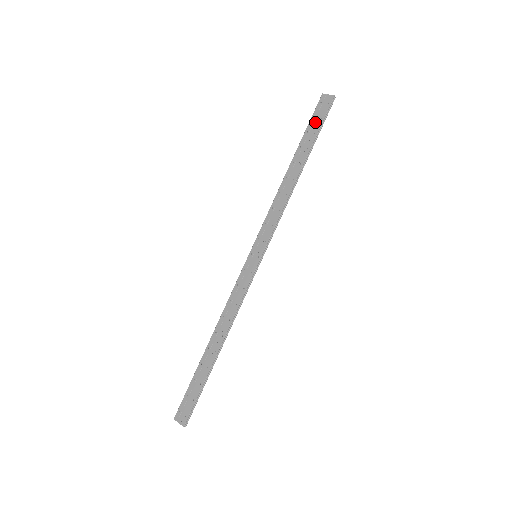
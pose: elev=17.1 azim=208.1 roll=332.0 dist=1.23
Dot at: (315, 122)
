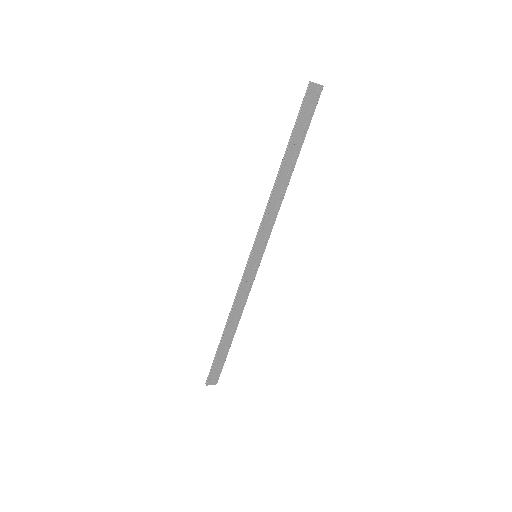
Dot at: (305, 119)
